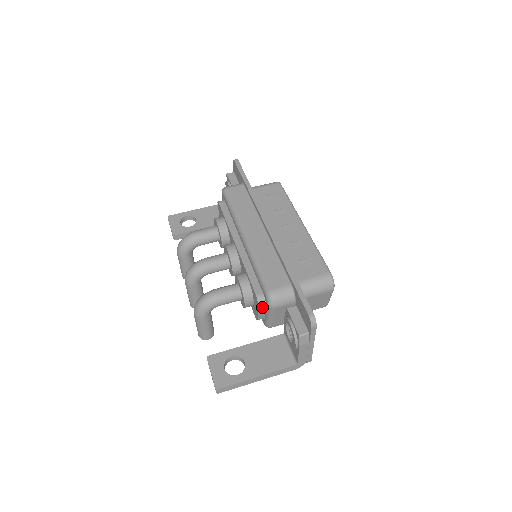
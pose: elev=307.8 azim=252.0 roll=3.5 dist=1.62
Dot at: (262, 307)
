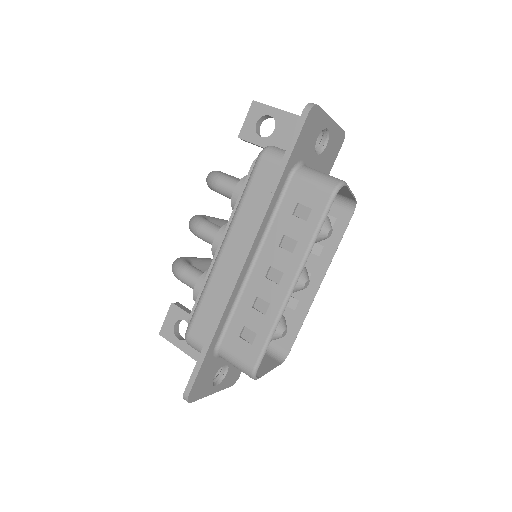
Dot at: occluded
